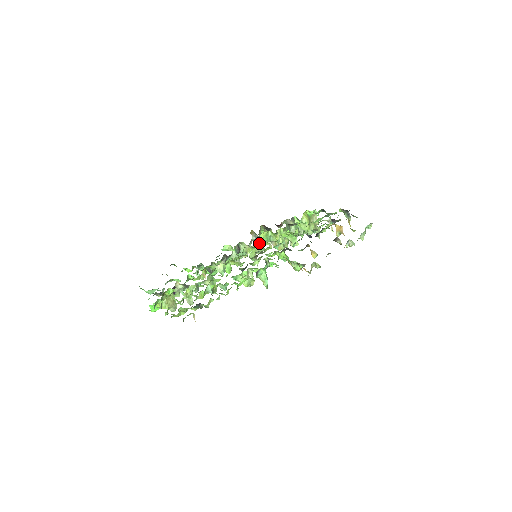
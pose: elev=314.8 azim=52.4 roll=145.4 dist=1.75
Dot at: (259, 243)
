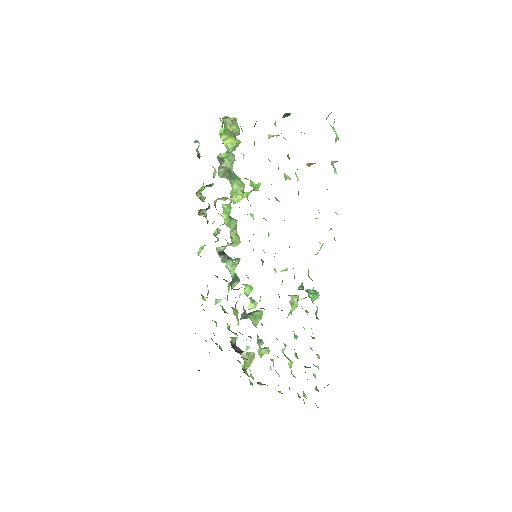
Dot at: (232, 229)
